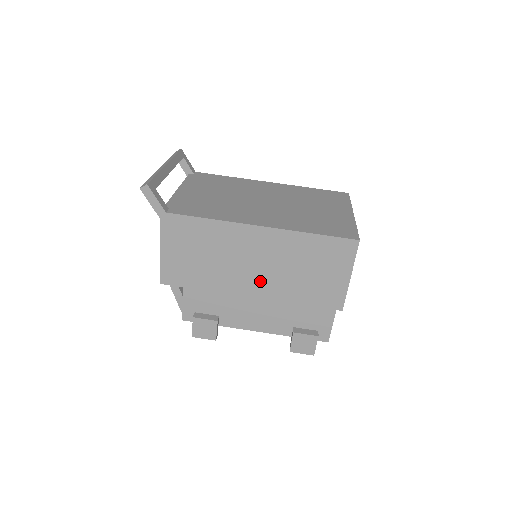
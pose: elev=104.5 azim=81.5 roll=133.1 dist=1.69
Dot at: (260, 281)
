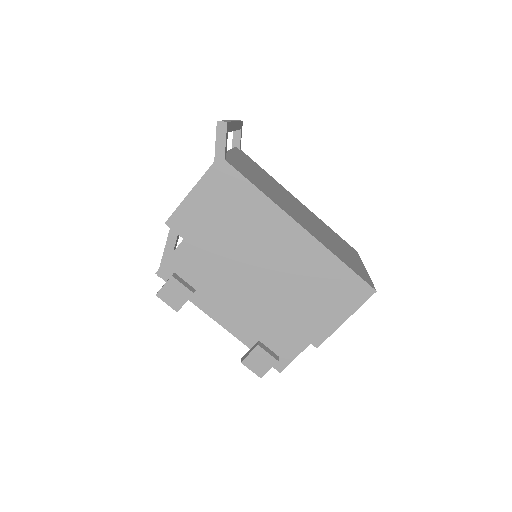
Dot at: (263, 277)
